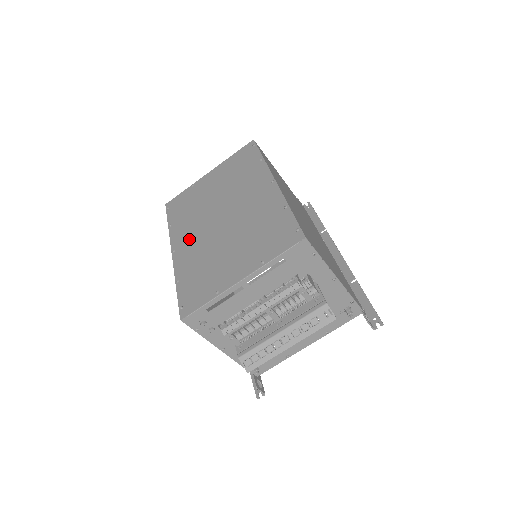
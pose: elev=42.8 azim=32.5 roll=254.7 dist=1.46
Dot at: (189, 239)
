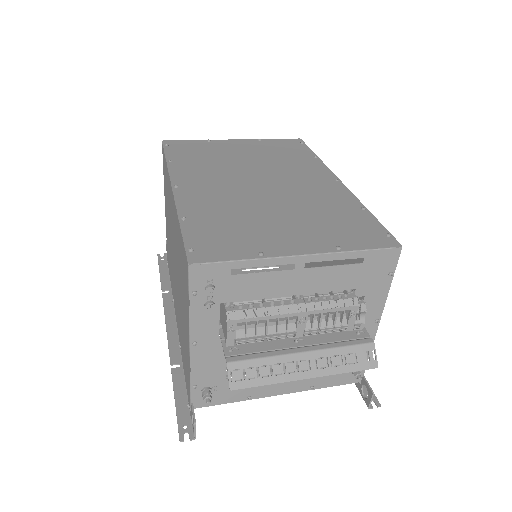
Dot at: (205, 184)
